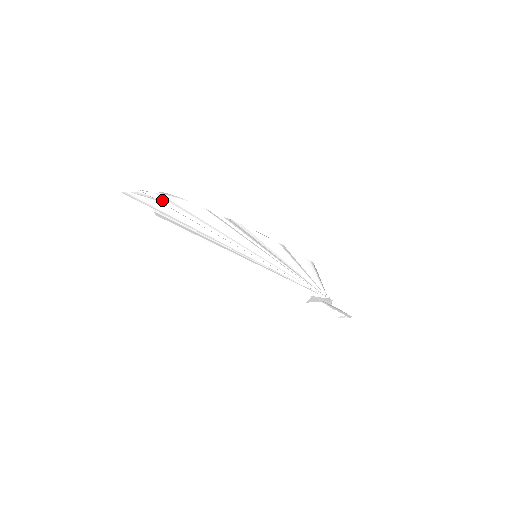
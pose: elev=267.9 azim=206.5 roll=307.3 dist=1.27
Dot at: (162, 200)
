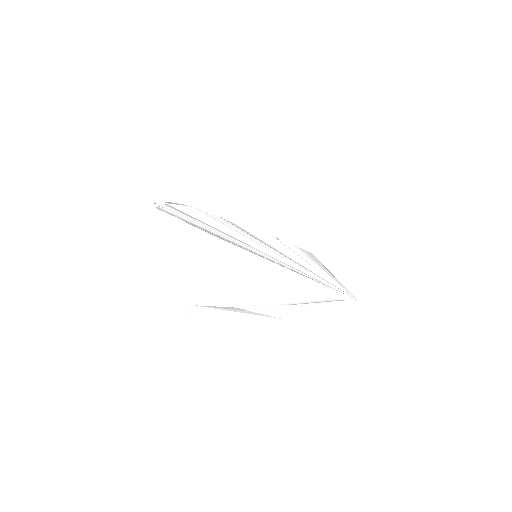
Dot at: (172, 210)
